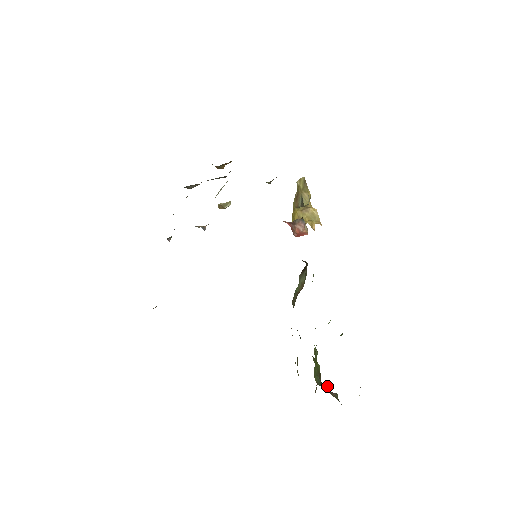
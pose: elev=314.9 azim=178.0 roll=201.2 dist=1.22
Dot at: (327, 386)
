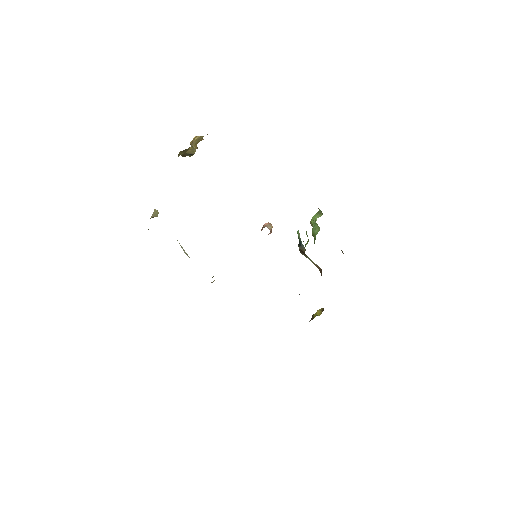
Dot at: occluded
